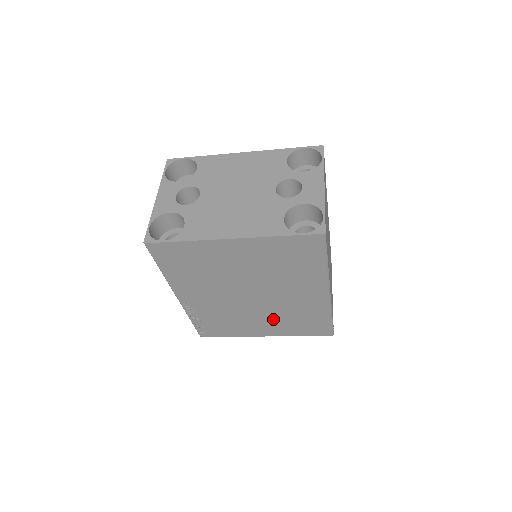
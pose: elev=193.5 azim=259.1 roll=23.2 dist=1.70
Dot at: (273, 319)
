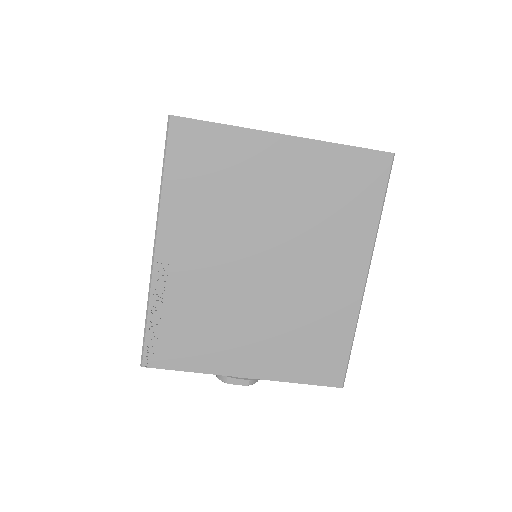
Dot at: (273, 330)
